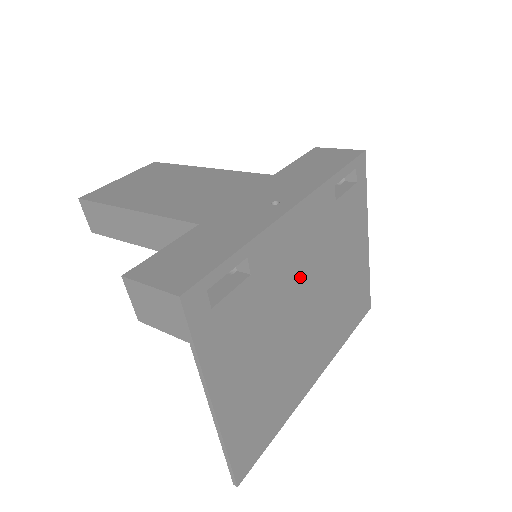
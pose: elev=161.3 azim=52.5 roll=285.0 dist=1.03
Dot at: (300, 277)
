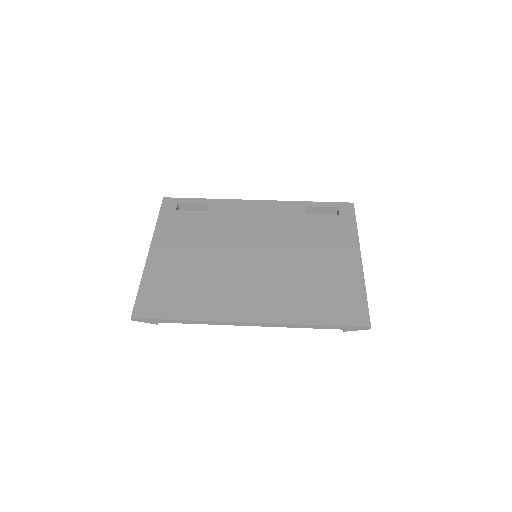
Dot at: (252, 235)
